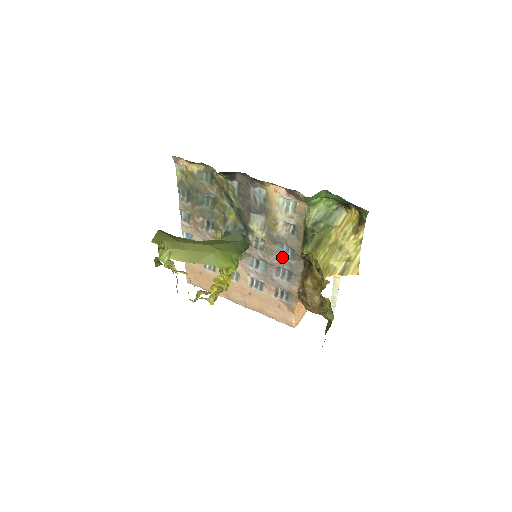
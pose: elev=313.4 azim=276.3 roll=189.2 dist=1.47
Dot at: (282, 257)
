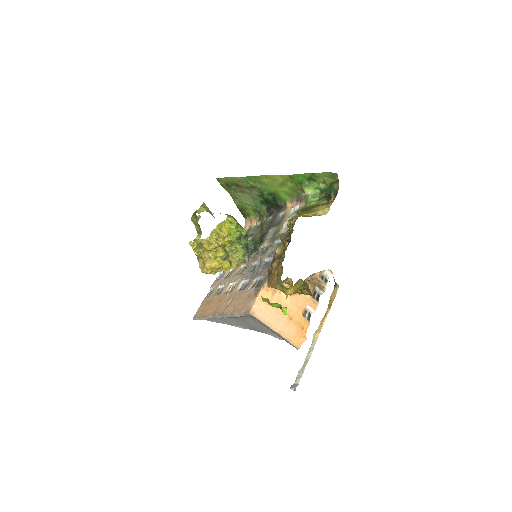
Dot at: (273, 251)
